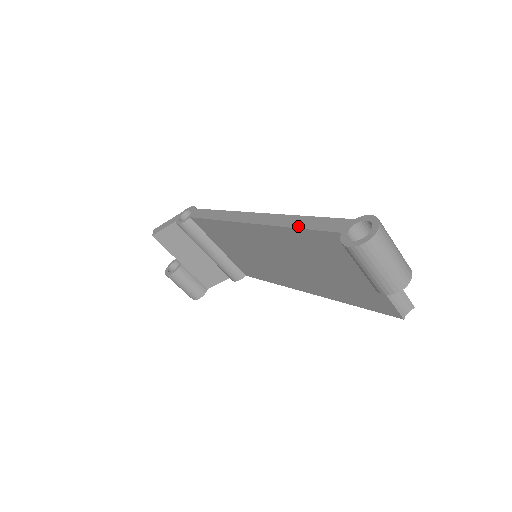
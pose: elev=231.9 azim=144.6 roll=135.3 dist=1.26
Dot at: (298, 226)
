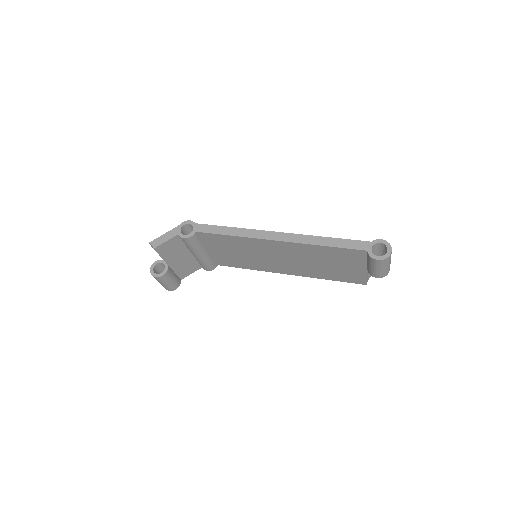
Dot at: (329, 245)
